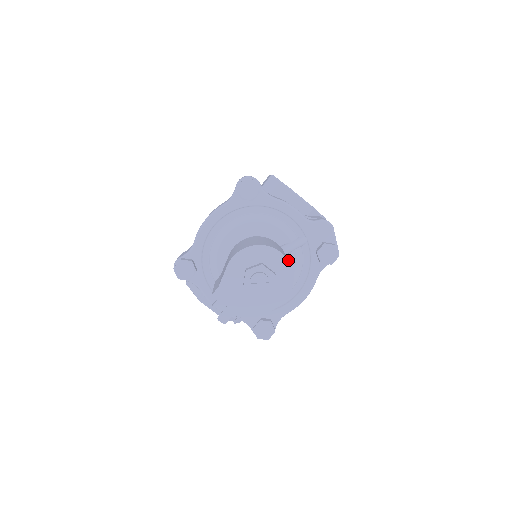
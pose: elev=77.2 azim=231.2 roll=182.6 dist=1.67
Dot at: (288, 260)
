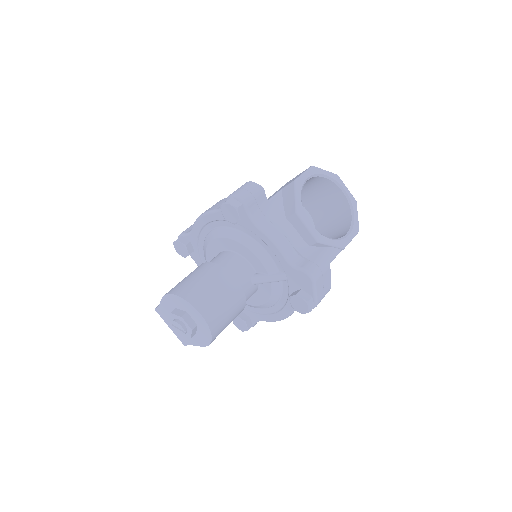
Dot at: (210, 321)
